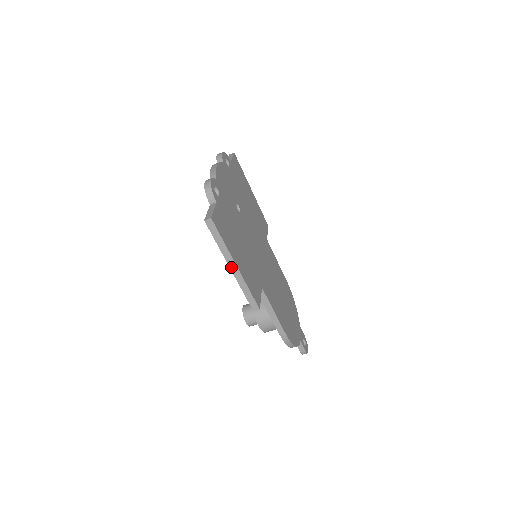
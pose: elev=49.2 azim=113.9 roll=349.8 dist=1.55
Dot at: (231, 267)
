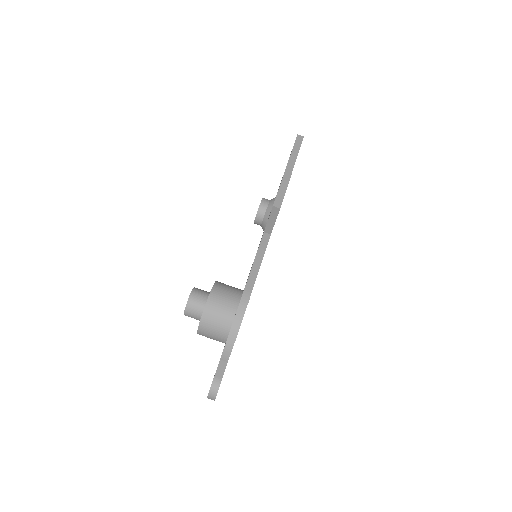
Dot at: (288, 167)
